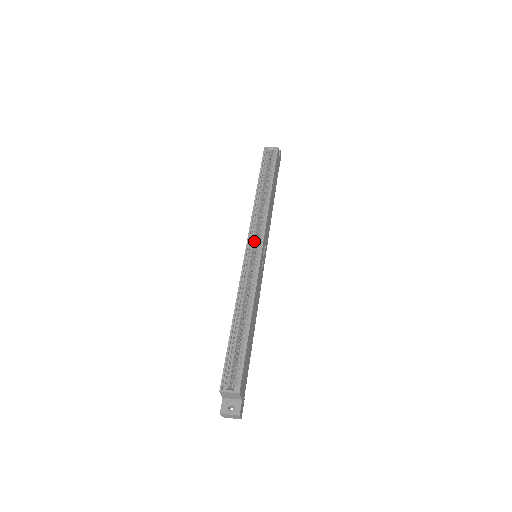
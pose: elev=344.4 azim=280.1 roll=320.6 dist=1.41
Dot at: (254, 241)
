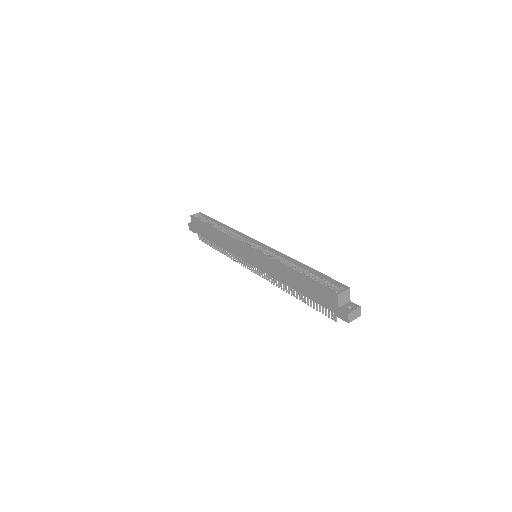
Dot at: occluded
